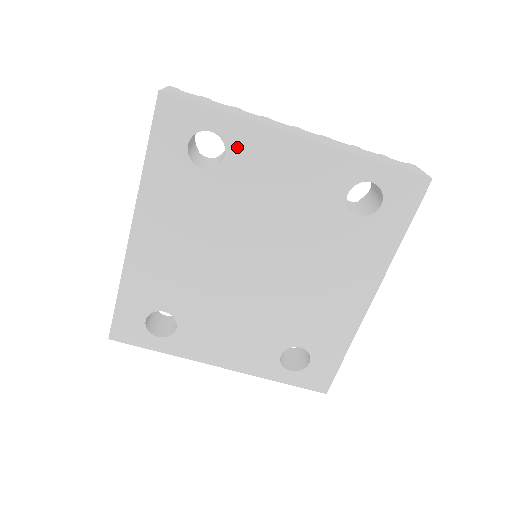
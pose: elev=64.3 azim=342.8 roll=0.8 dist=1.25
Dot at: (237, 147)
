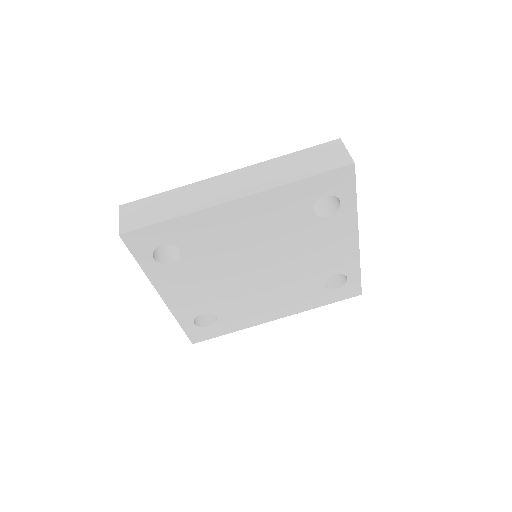
Dot at: (337, 219)
